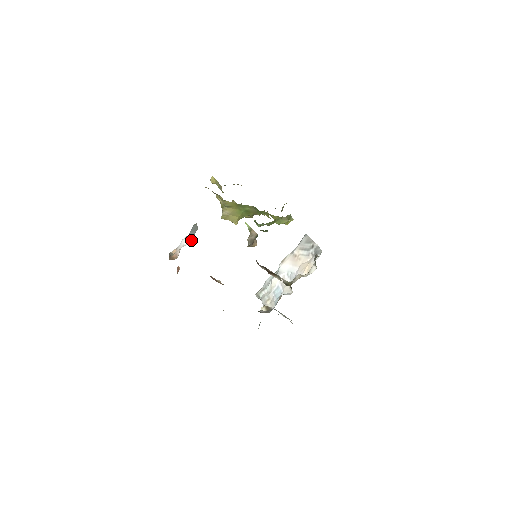
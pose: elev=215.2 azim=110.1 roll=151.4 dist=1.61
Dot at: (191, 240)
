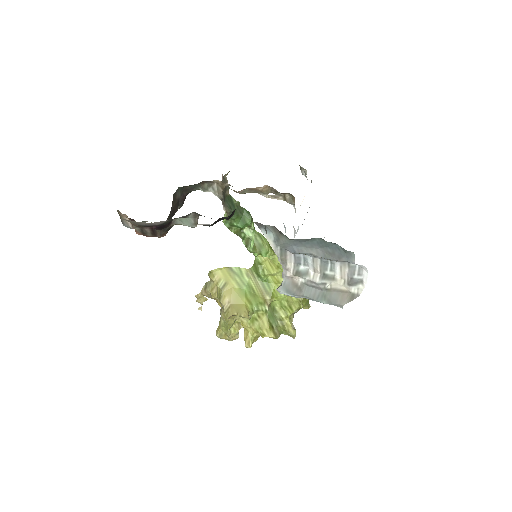
Dot at: occluded
